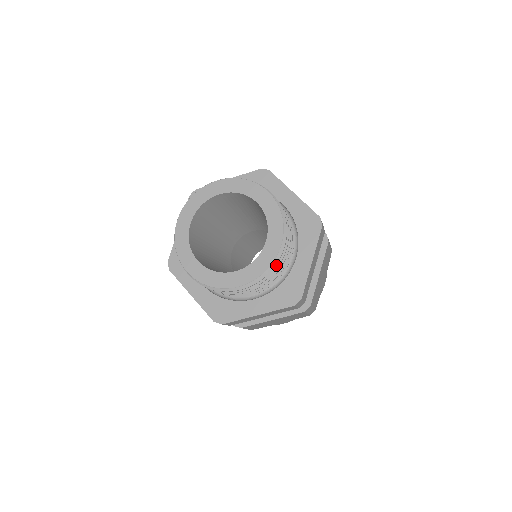
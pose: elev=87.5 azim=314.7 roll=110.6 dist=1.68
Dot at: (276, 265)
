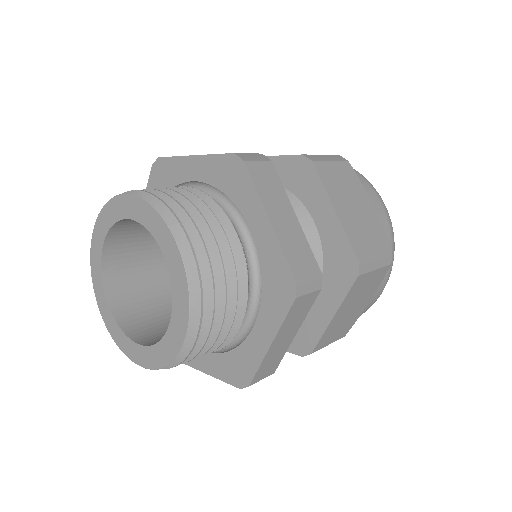
Dot at: (192, 354)
